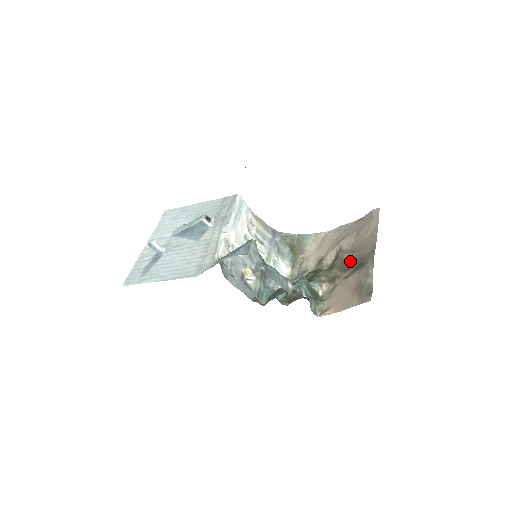
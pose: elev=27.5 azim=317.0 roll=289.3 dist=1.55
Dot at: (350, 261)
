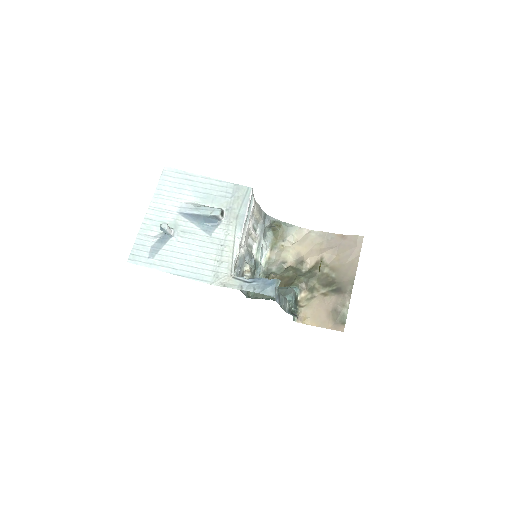
Dot at: (329, 279)
